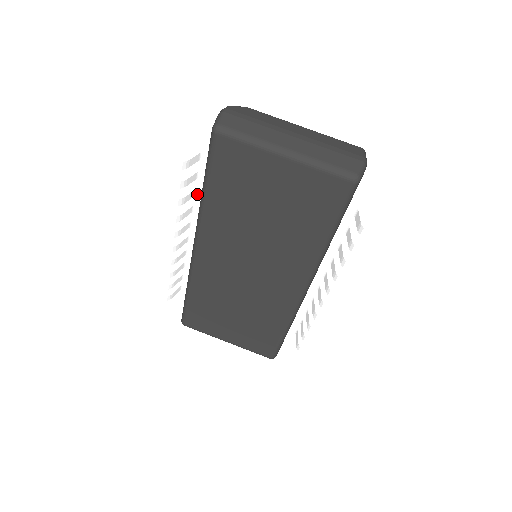
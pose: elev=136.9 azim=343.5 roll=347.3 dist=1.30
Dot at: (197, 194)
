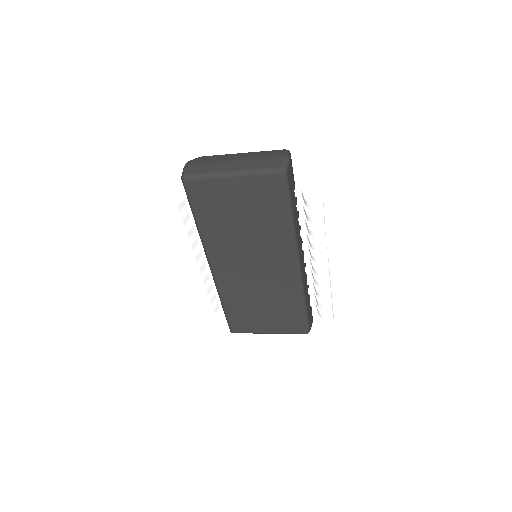
Dot at: (196, 228)
